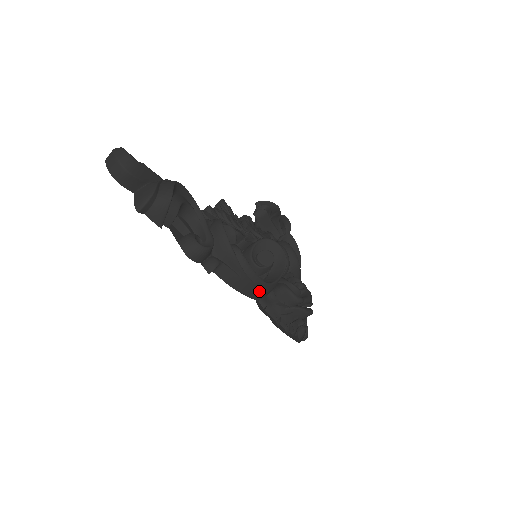
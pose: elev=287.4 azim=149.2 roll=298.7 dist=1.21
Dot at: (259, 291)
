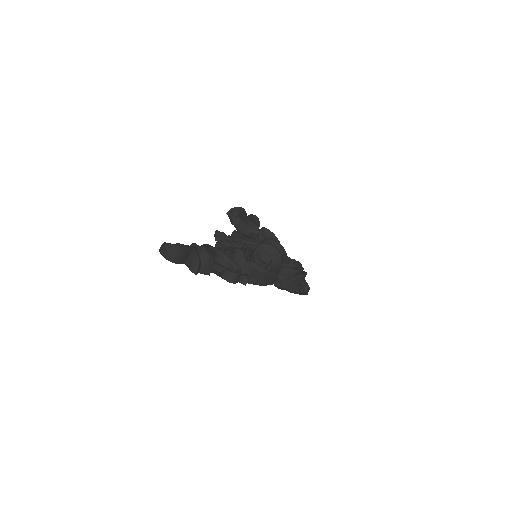
Dot at: (273, 279)
